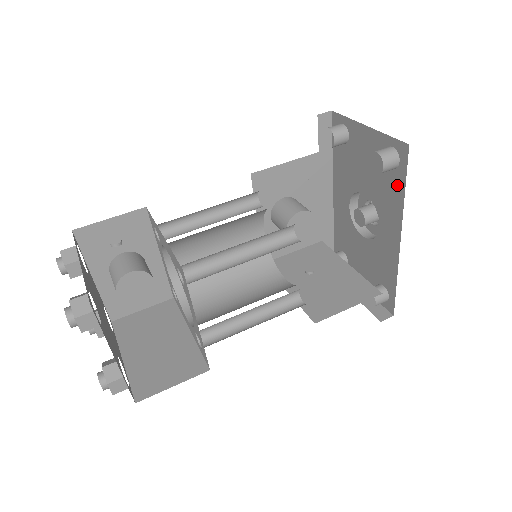
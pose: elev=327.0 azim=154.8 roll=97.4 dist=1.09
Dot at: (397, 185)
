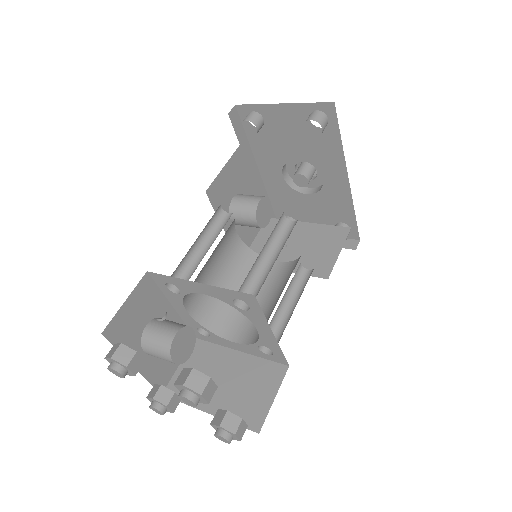
Dot at: (331, 138)
